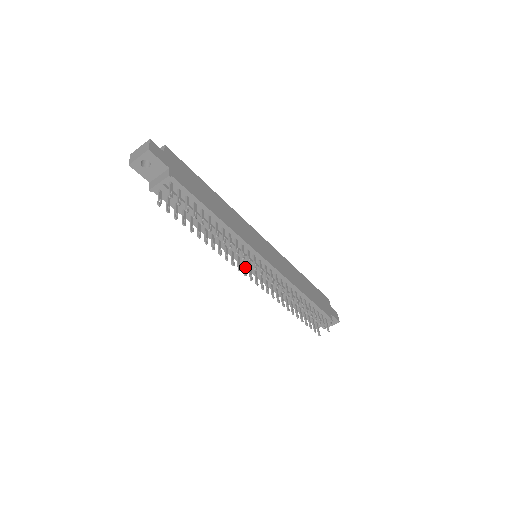
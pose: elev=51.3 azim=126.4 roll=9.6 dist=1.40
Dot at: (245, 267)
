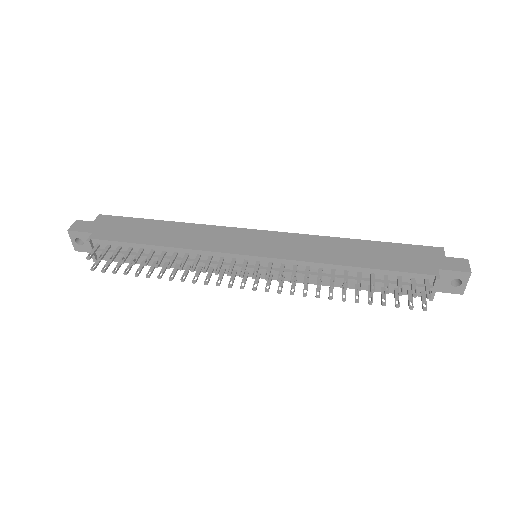
Dot at: (233, 277)
